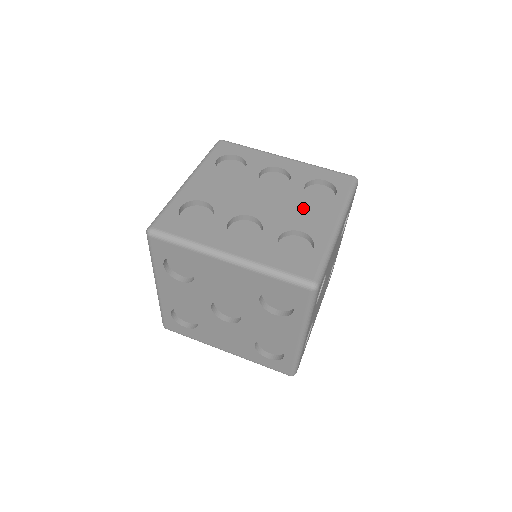
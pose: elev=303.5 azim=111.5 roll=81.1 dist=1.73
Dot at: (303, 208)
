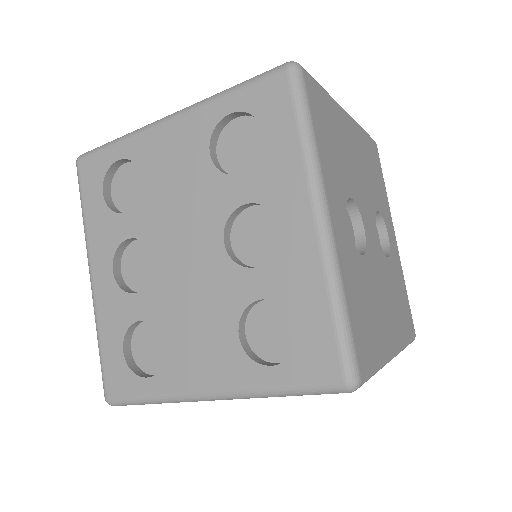
Dot at: (208, 325)
